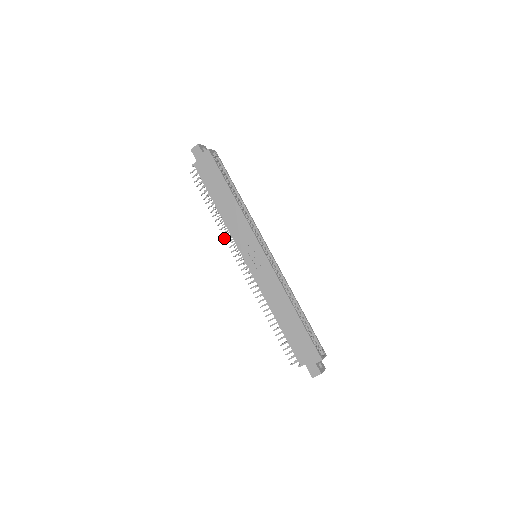
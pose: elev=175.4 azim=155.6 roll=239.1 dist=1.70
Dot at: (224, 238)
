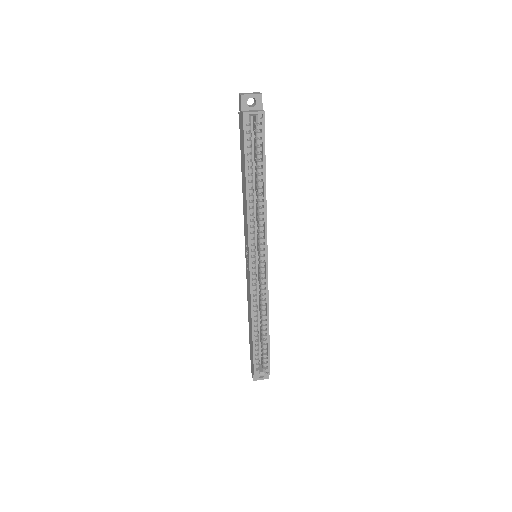
Dot at: occluded
